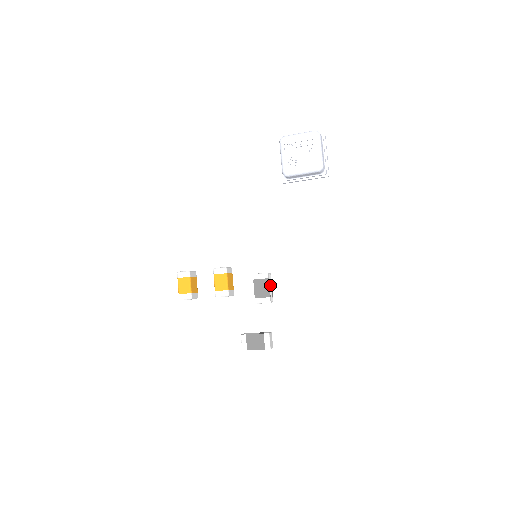
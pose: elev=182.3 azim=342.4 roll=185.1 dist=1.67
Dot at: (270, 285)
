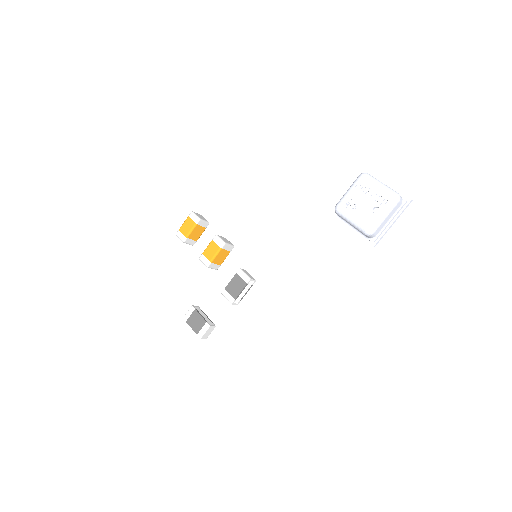
Dot at: (245, 290)
